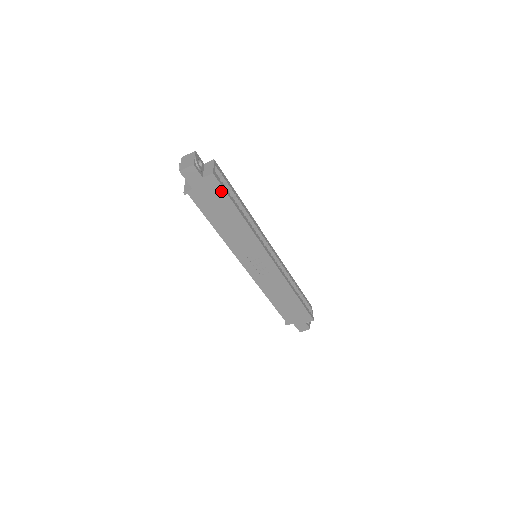
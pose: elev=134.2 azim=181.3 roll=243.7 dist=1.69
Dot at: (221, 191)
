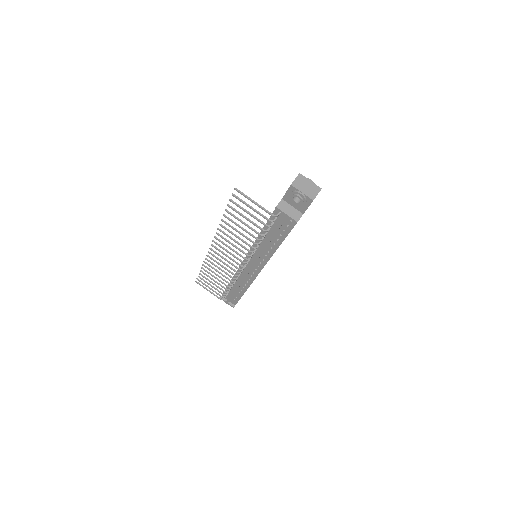
Dot at: occluded
